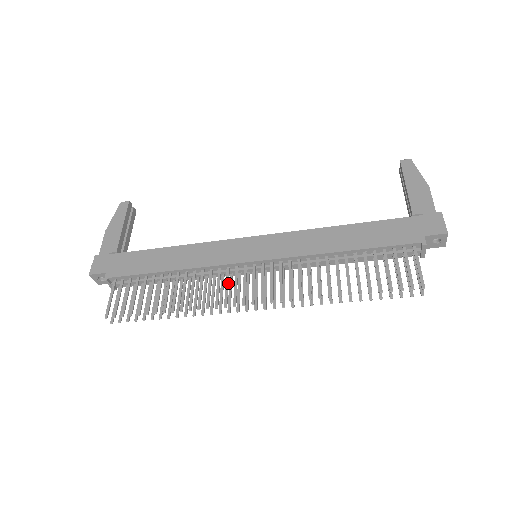
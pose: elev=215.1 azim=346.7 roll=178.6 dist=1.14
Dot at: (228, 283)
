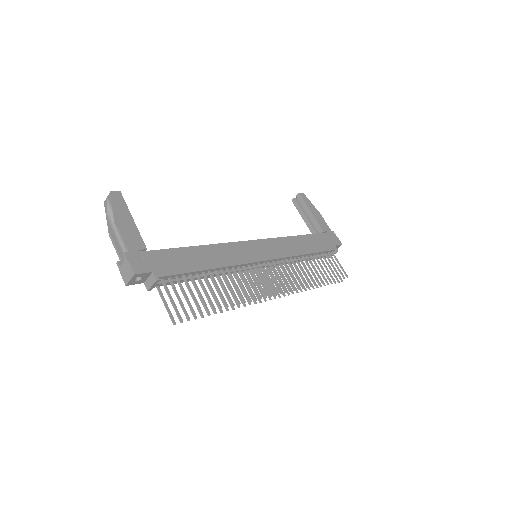
Dot at: (257, 278)
